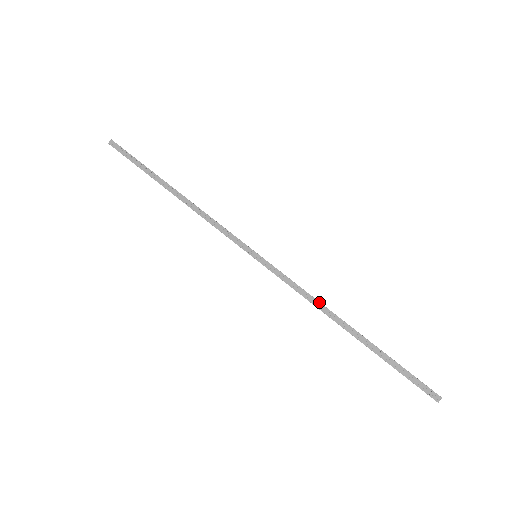
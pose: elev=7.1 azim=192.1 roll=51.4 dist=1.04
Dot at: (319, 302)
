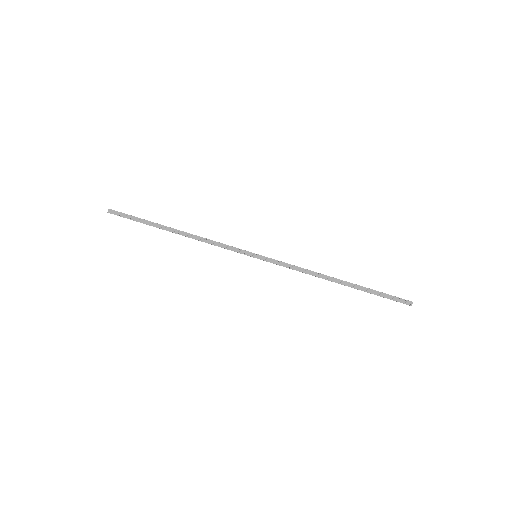
Dot at: (312, 271)
